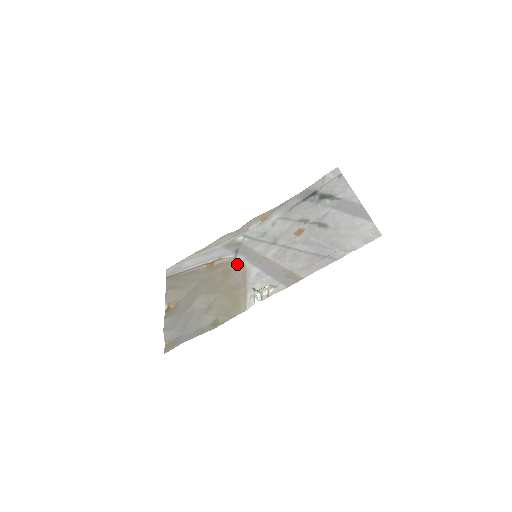
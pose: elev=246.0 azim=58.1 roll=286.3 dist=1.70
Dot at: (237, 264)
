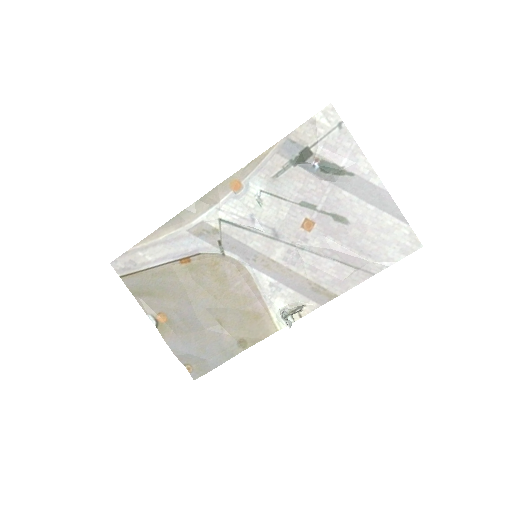
Dot at: (230, 264)
